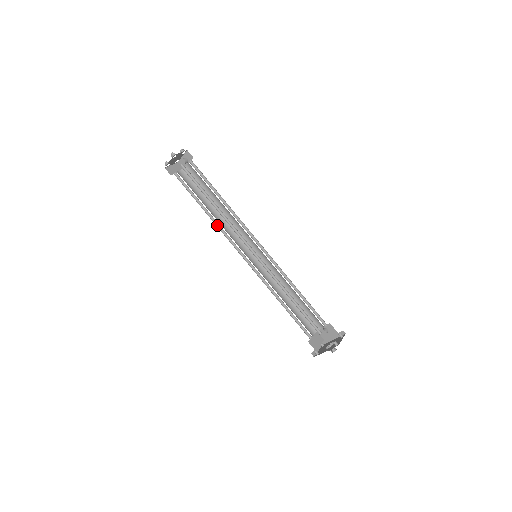
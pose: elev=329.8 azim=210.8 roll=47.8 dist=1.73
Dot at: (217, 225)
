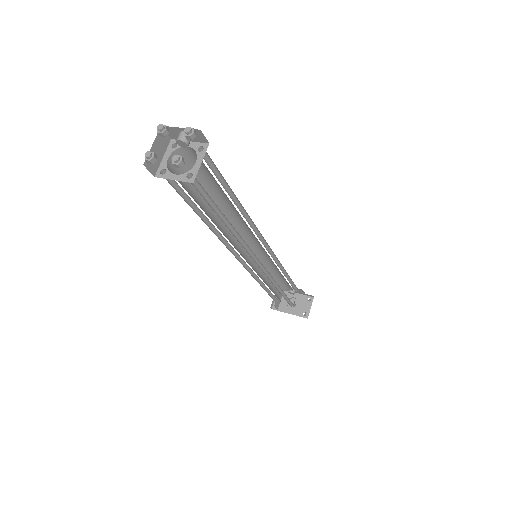
Dot at: (216, 232)
